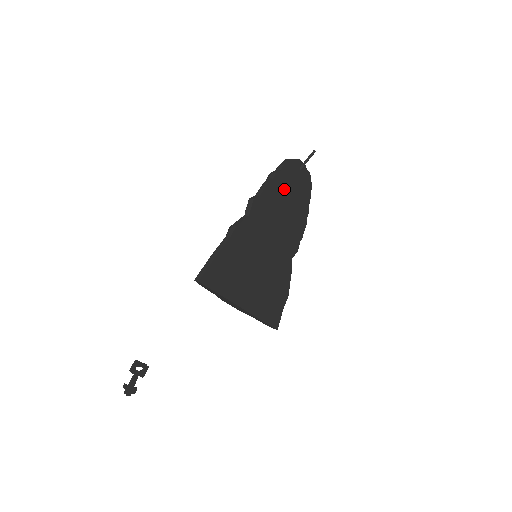
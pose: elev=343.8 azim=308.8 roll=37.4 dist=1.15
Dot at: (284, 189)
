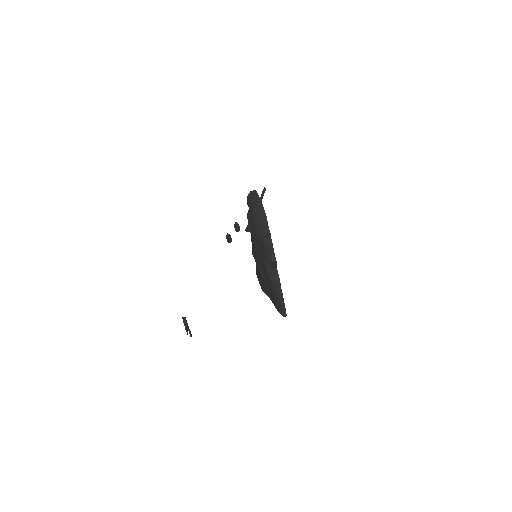
Dot at: occluded
